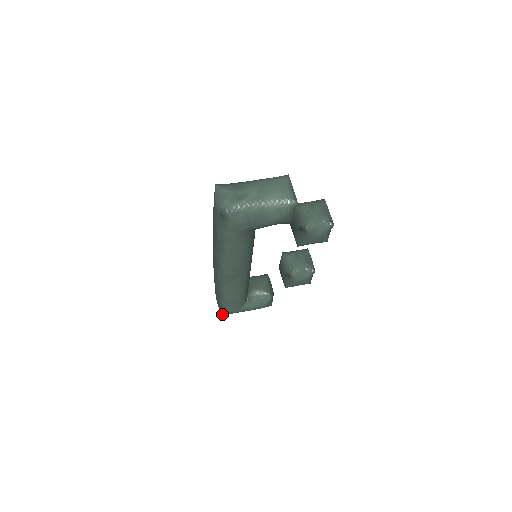
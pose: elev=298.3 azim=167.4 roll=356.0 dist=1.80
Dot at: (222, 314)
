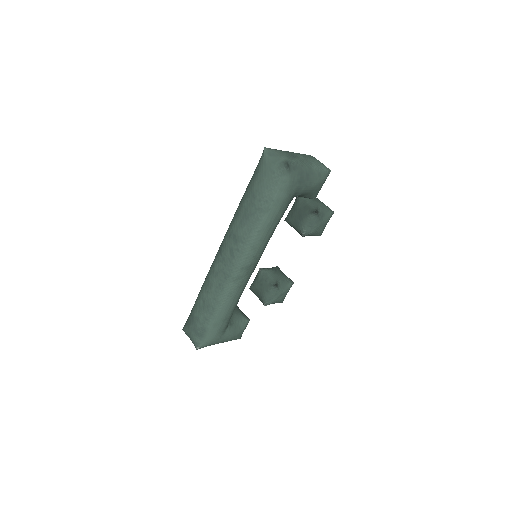
Dot at: (197, 348)
